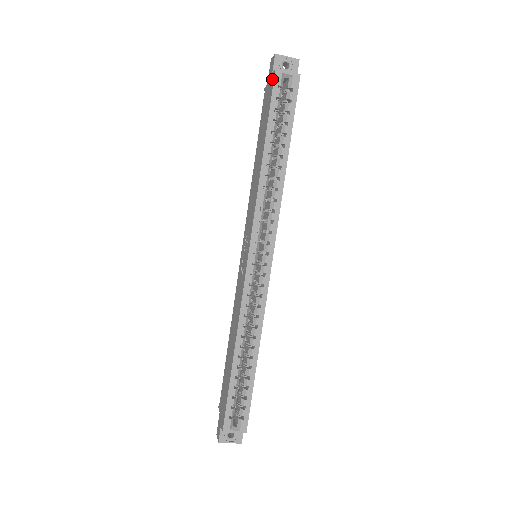
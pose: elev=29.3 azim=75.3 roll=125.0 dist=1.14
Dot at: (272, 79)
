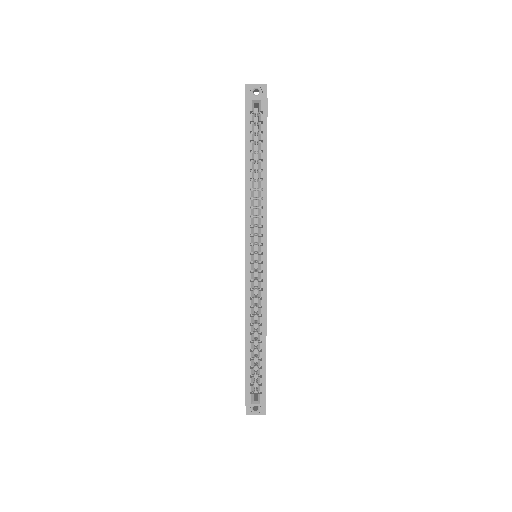
Dot at: (245, 106)
